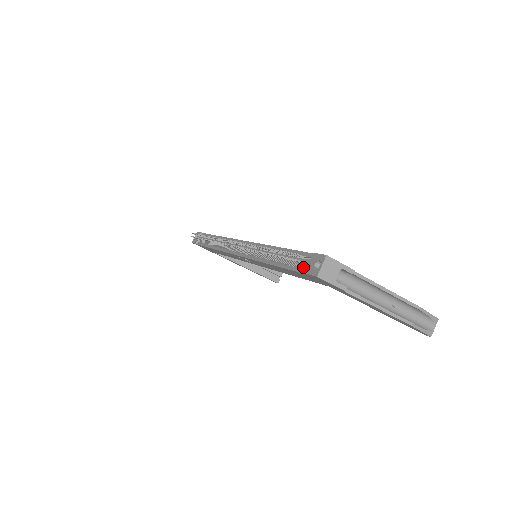
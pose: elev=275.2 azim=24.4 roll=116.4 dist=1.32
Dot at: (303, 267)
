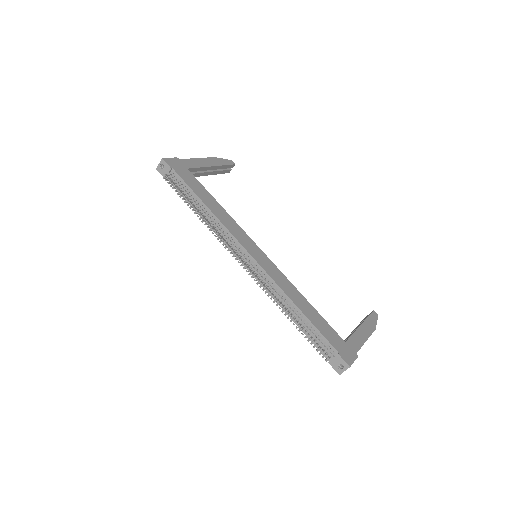
Dot at: (327, 355)
